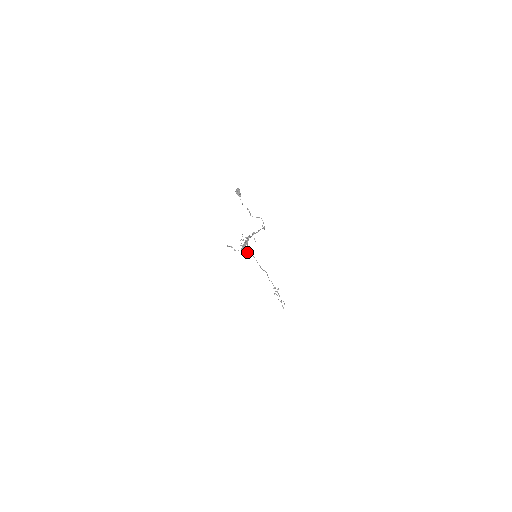
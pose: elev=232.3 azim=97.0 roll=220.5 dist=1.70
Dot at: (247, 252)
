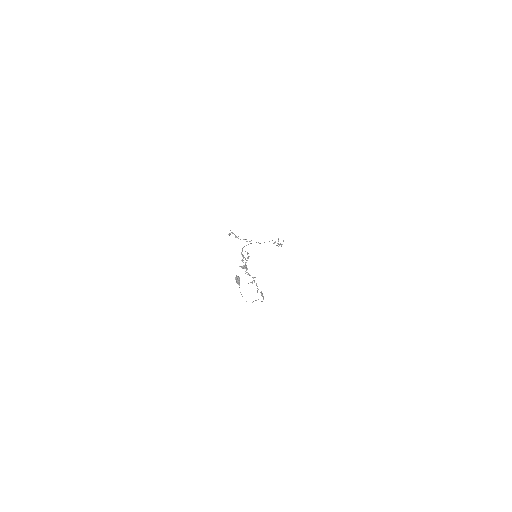
Dot at: occluded
